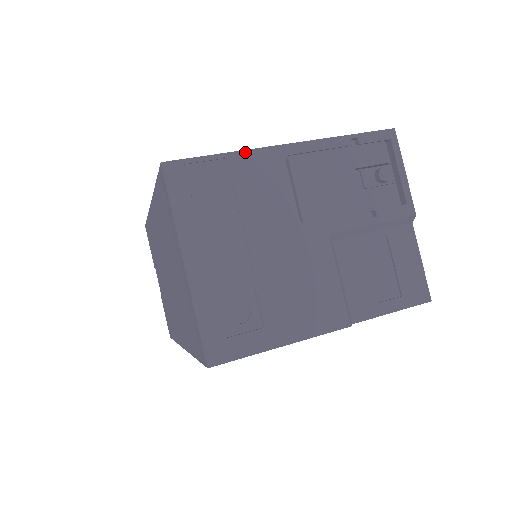
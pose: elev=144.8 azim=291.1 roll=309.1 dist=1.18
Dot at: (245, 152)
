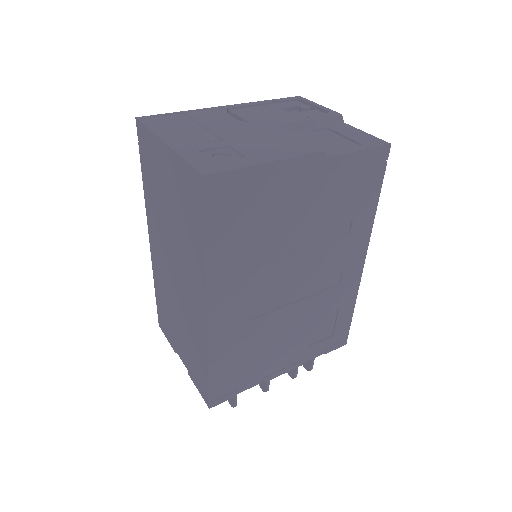
Dot at: (196, 110)
